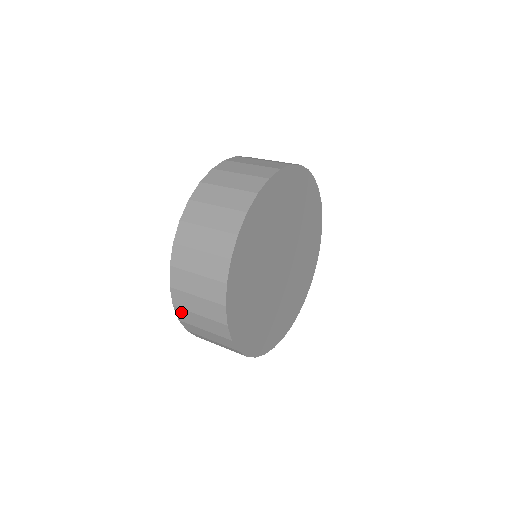
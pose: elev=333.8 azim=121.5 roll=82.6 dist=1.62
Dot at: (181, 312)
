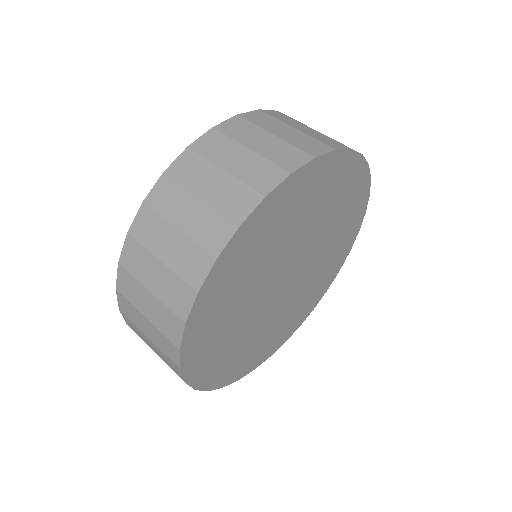
Dot at: (133, 248)
